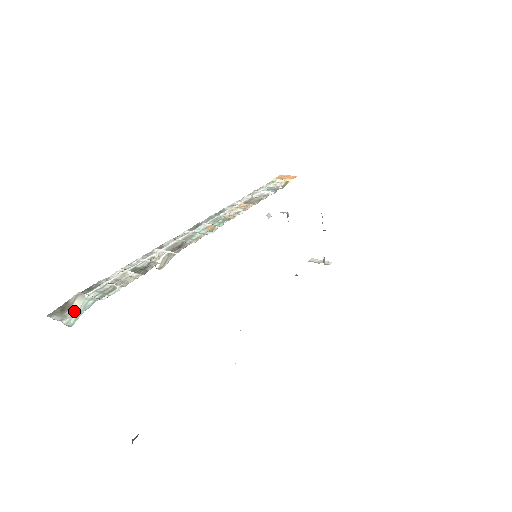
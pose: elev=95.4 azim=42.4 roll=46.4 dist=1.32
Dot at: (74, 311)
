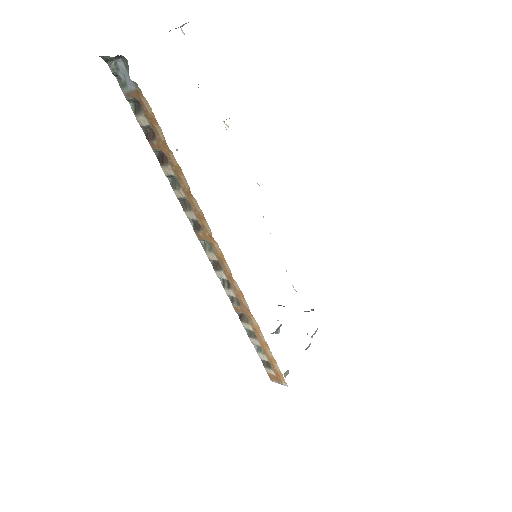
Dot at: occluded
